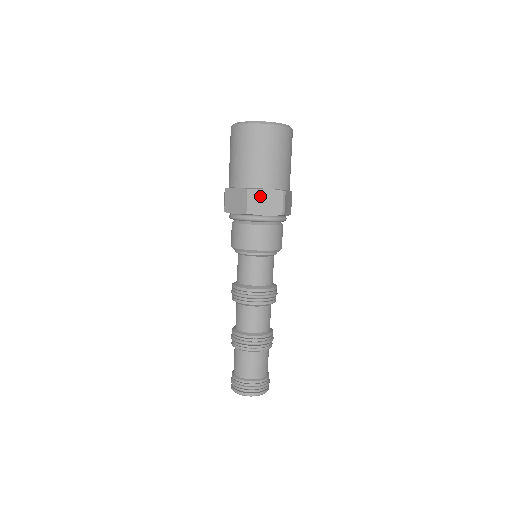
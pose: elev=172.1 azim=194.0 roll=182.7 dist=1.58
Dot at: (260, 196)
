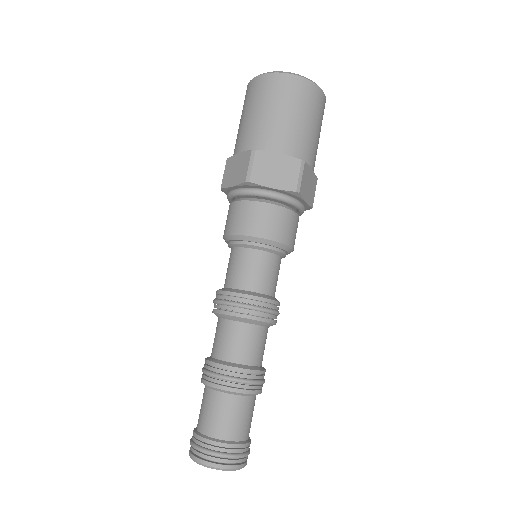
Dot at: (268, 161)
